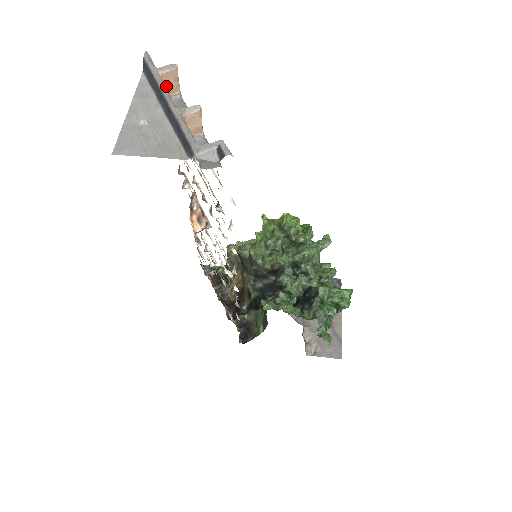
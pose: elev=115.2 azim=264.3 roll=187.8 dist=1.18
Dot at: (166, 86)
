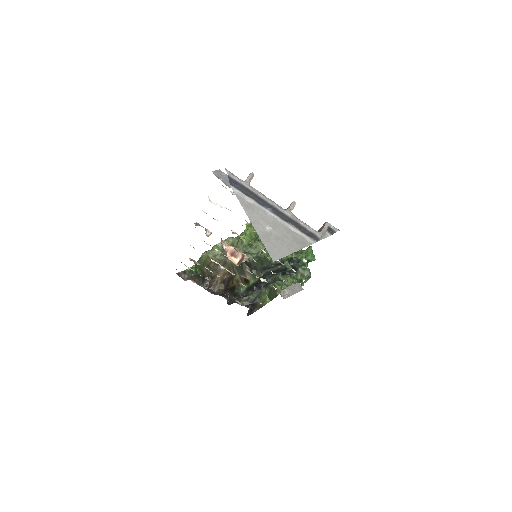
Dot at: occluded
